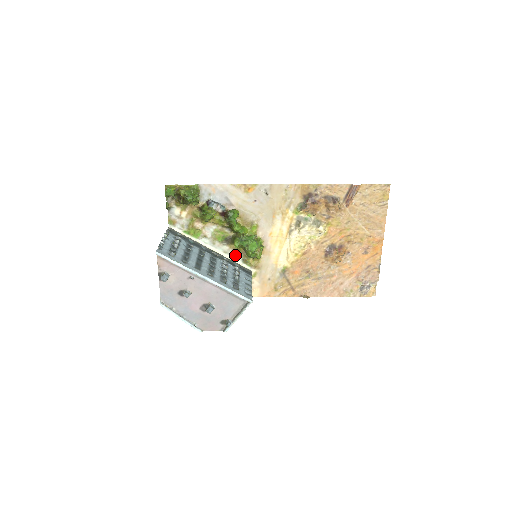
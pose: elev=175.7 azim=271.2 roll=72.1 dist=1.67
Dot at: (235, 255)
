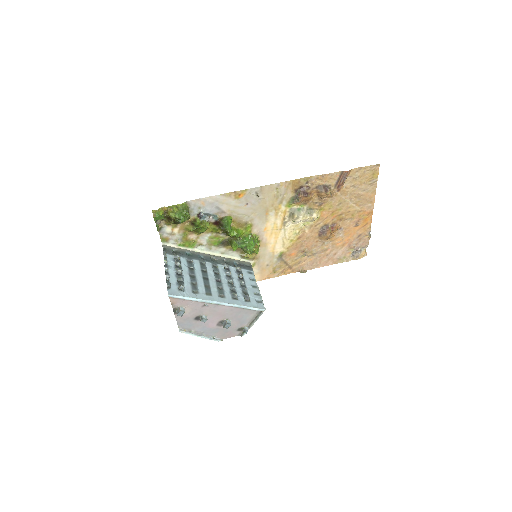
Dot at: (232, 253)
